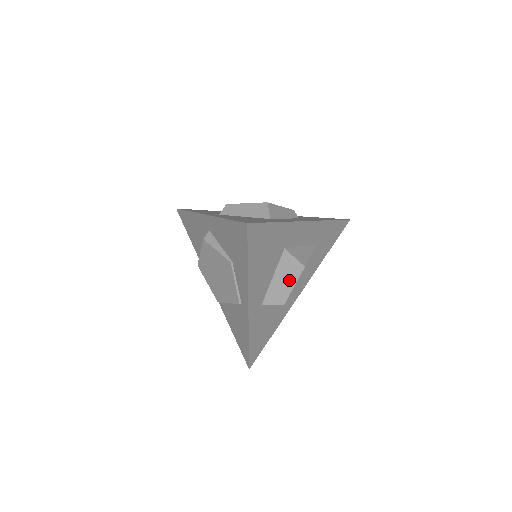
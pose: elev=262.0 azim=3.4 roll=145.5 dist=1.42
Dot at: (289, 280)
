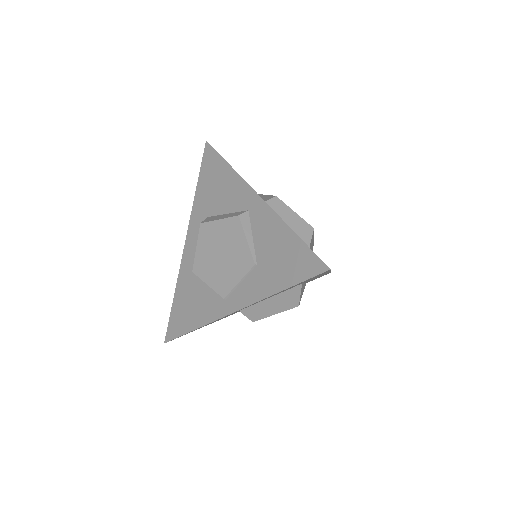
Dot at: (278, 307)
